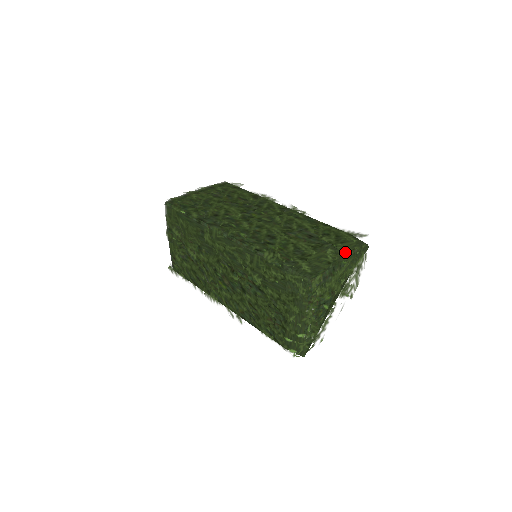
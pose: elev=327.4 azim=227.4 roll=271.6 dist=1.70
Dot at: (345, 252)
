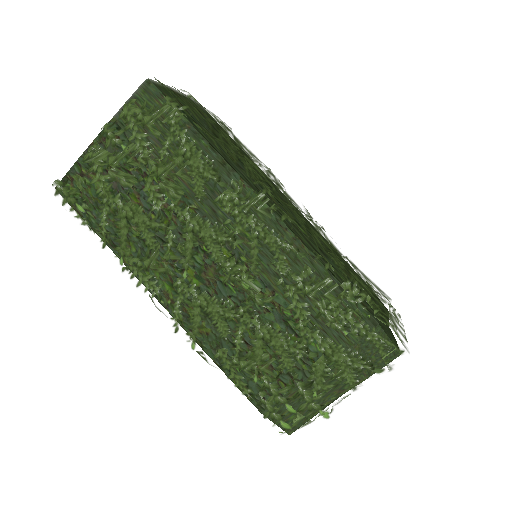
Dot at: (397, 318)
